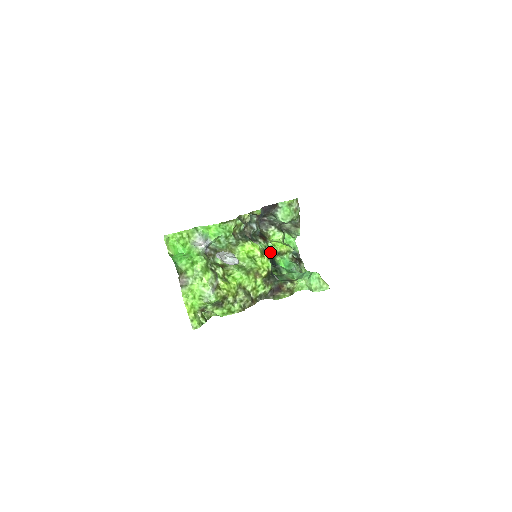
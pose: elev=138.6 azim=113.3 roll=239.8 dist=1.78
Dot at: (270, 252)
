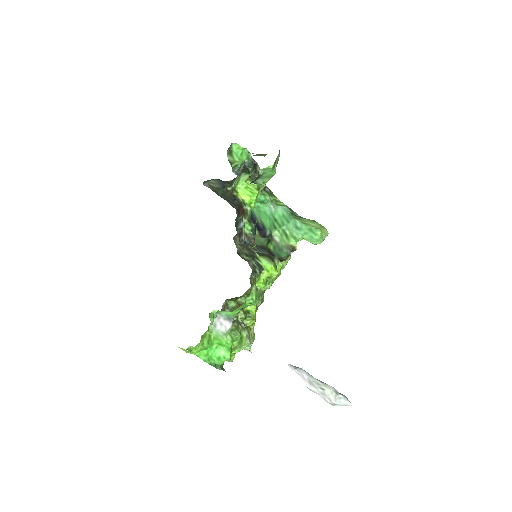
Dot at: (250, 217)
